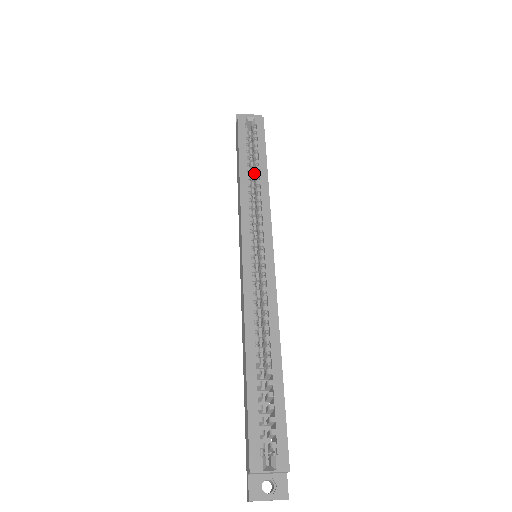
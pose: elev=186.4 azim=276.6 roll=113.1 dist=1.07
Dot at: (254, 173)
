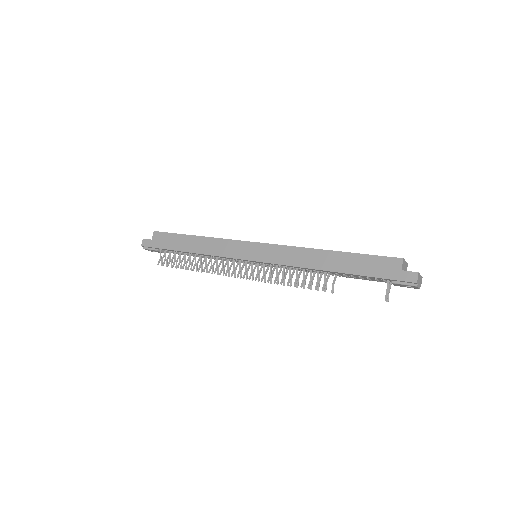
Dot at: occluded
